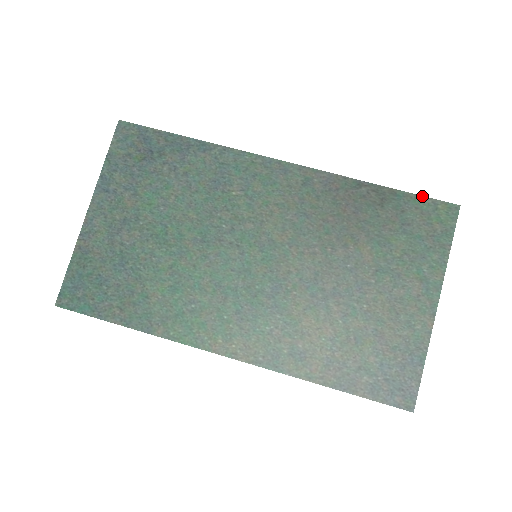
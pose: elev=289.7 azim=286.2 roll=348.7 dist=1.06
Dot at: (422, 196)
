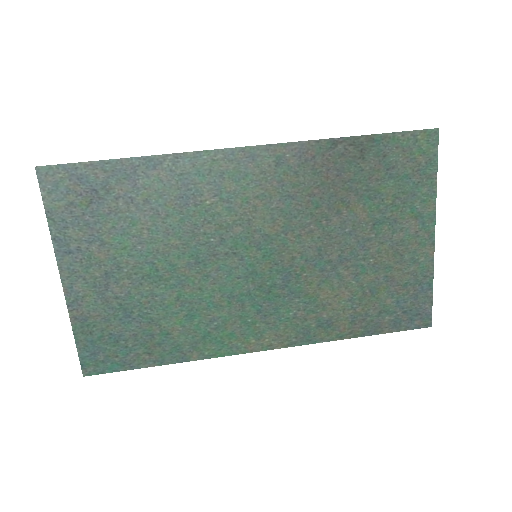
Dot at: (400, 132)
